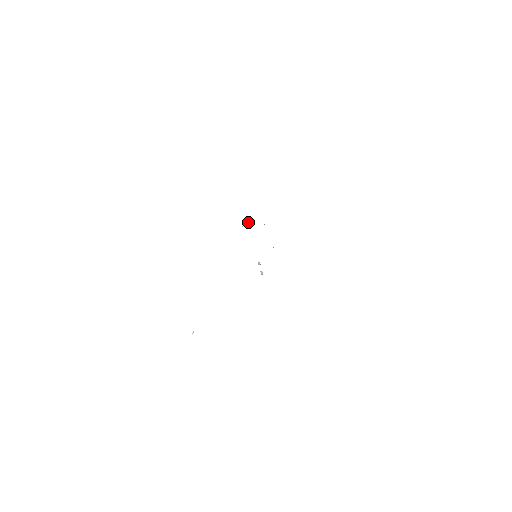
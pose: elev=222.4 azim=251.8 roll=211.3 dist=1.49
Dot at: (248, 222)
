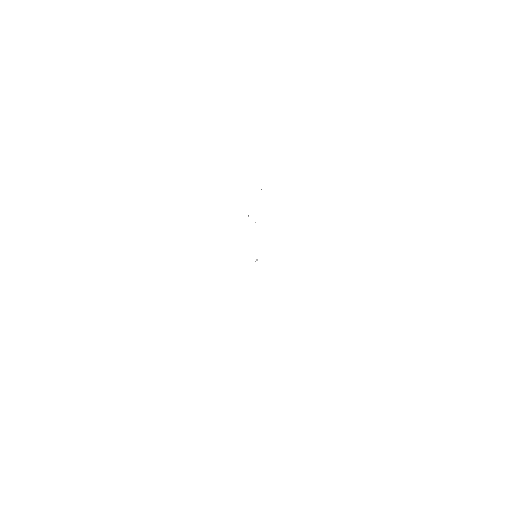
Dot at: occluded
